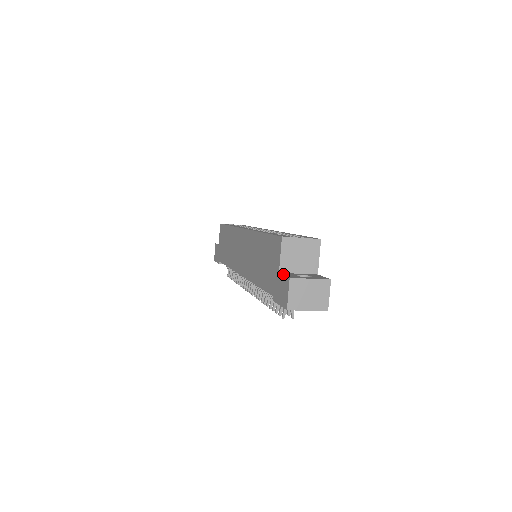
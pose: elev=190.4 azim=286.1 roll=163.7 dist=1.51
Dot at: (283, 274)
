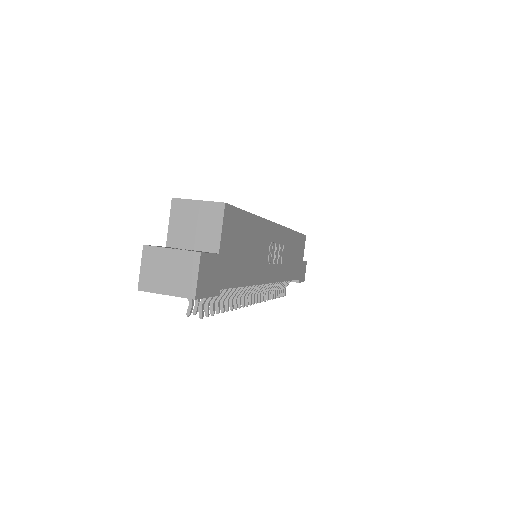
Dot at: (160, 246)
